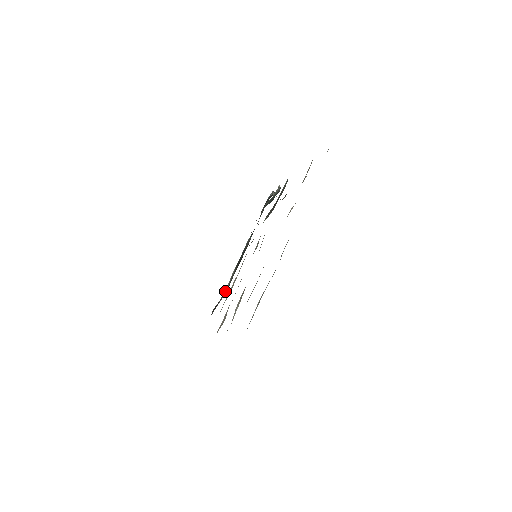
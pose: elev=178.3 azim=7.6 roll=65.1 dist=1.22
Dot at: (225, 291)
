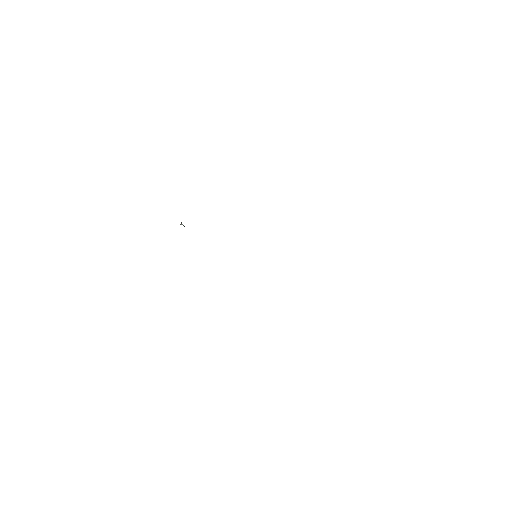
Dot at: occluded
